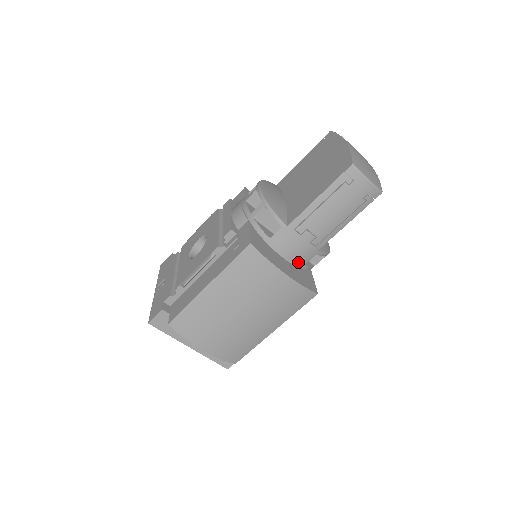
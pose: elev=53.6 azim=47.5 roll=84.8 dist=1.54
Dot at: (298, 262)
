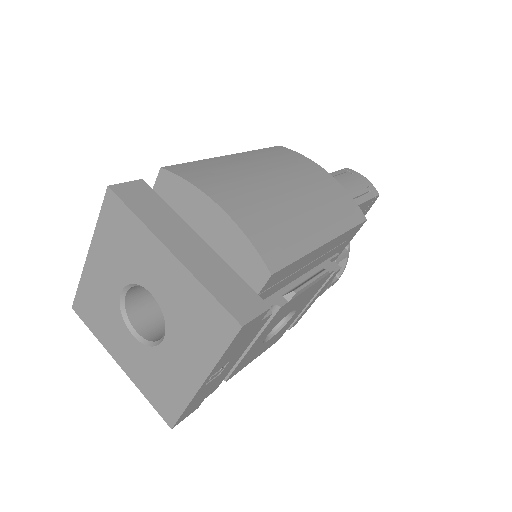
Dot at: occluded
